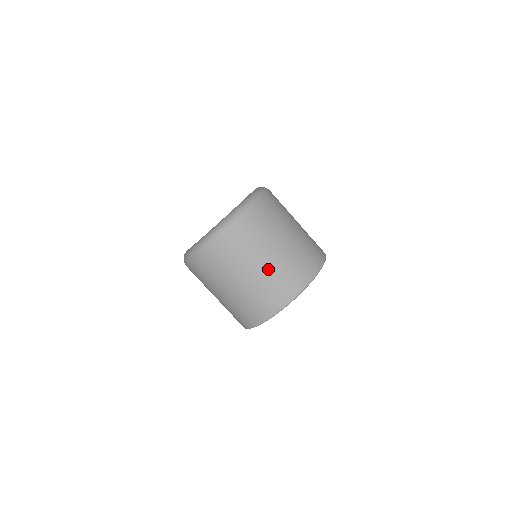
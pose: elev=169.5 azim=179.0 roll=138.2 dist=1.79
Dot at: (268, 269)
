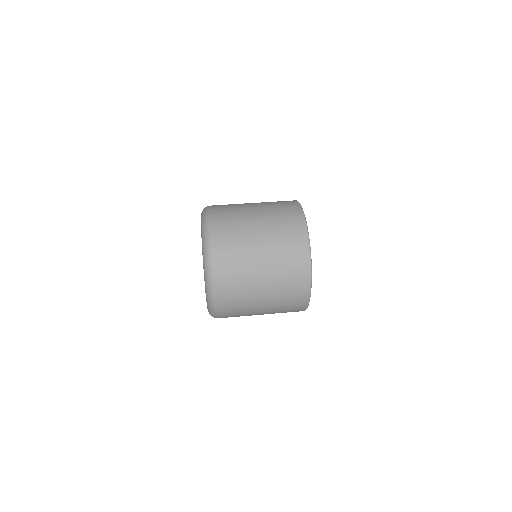
Dot at: (270, 257)
